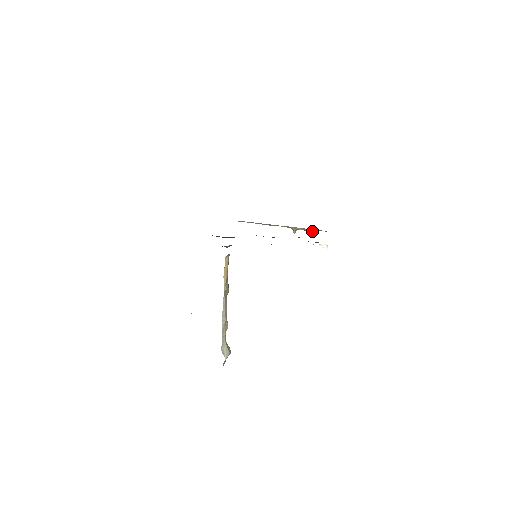
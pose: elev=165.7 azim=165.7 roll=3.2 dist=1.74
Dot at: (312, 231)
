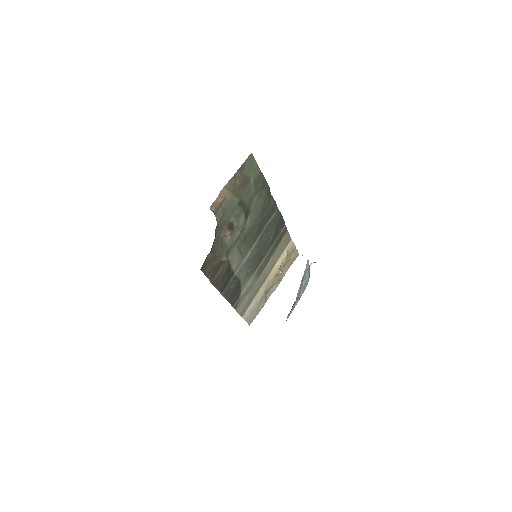
Dot at: (286, 254)
